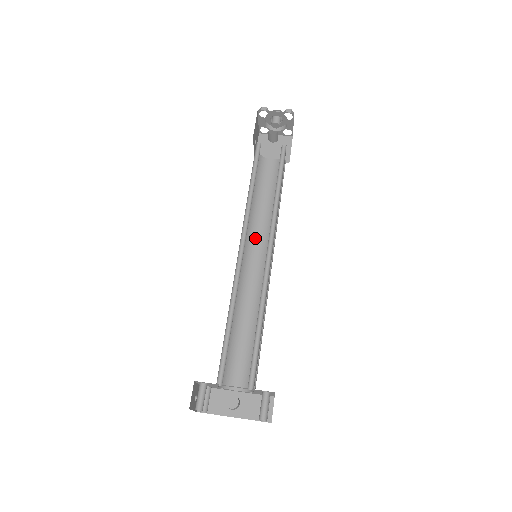
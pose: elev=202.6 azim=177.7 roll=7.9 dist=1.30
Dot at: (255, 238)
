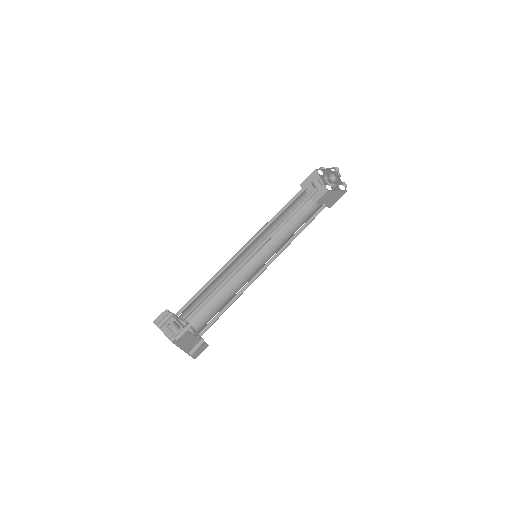
Dot at: (272, 251)
